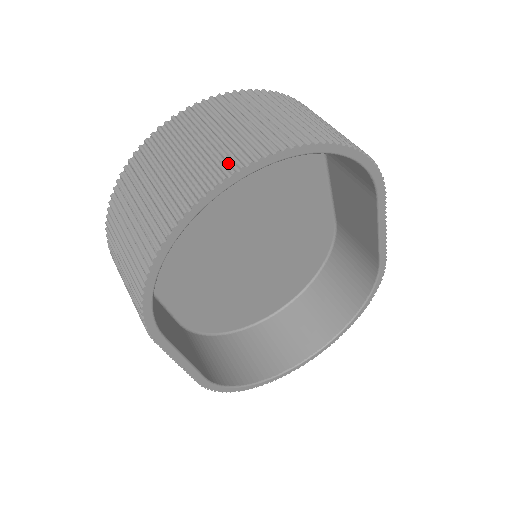
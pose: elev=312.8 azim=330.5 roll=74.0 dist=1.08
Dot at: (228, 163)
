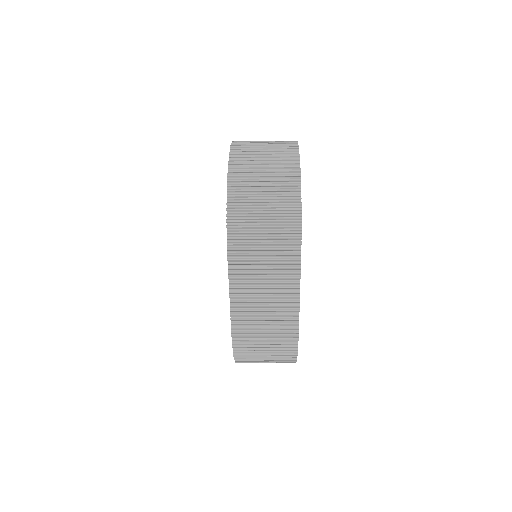
Dot at: (290, 143)
